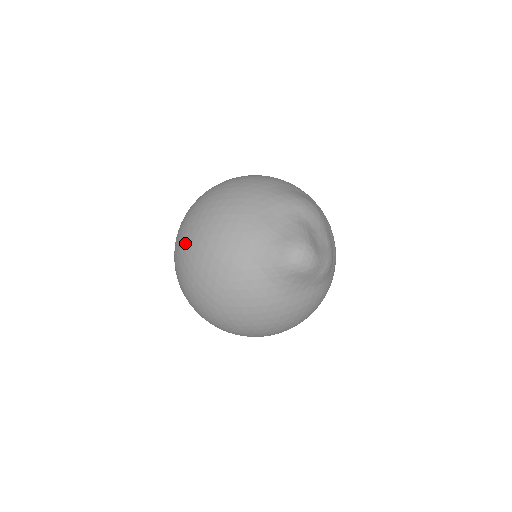
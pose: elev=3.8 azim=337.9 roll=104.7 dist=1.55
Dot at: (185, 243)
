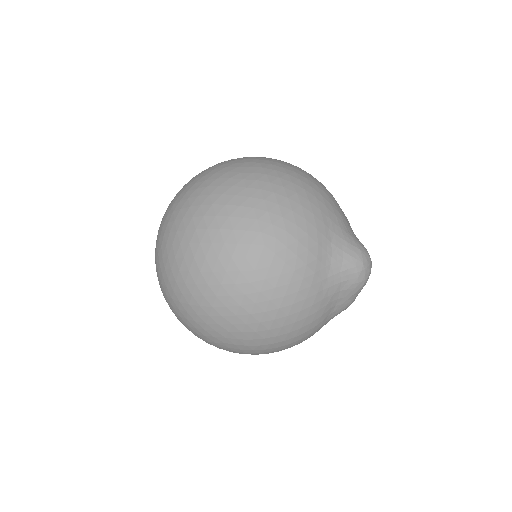
Dot at: (255, 167)
